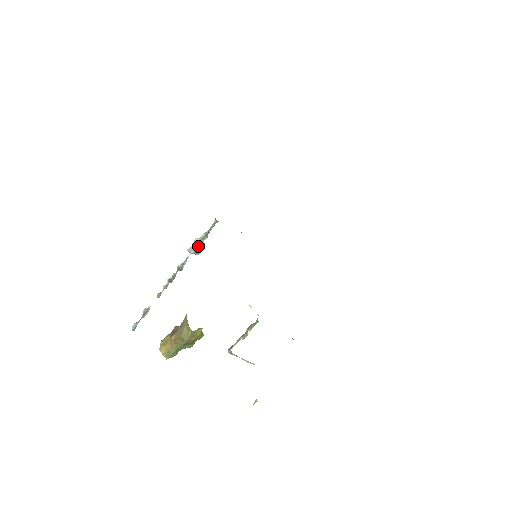
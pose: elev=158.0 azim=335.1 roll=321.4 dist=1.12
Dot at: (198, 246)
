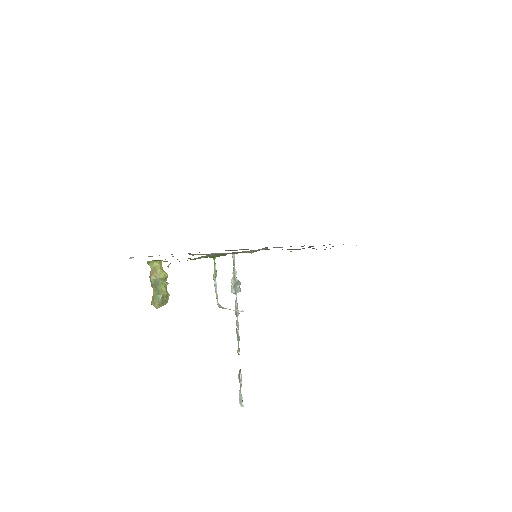
Dot at: (235, 284)
